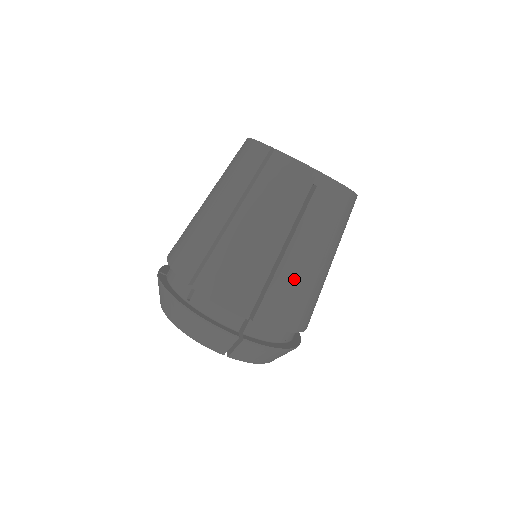
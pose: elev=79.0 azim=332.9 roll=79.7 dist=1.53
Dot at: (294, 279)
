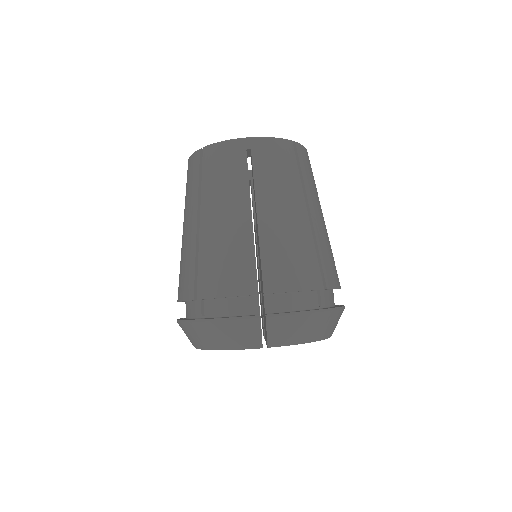
Dot at: (281, 236)
